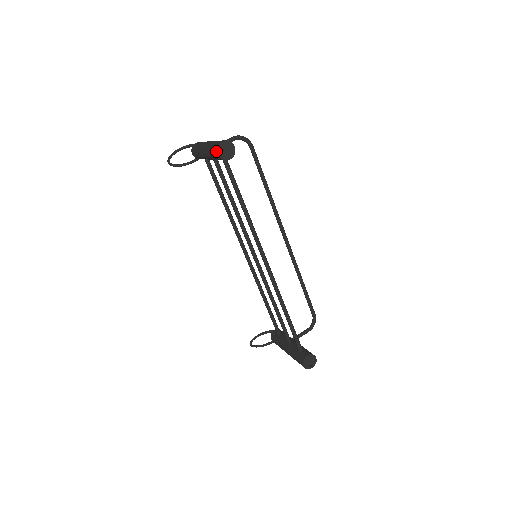
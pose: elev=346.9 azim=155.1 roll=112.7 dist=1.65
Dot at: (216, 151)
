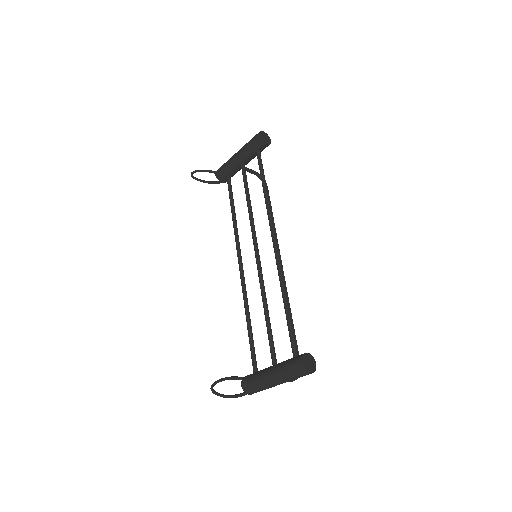
Dot at: (257, 134)
